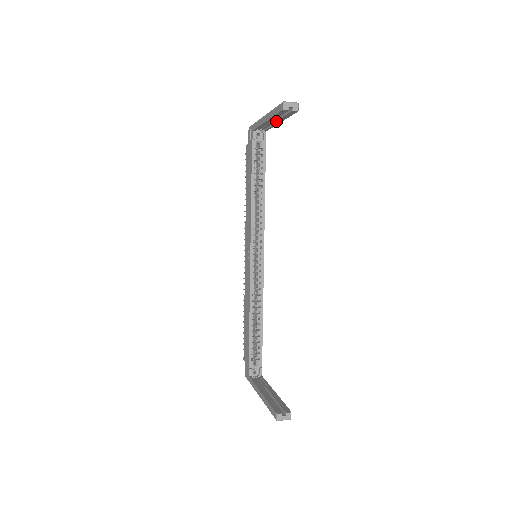
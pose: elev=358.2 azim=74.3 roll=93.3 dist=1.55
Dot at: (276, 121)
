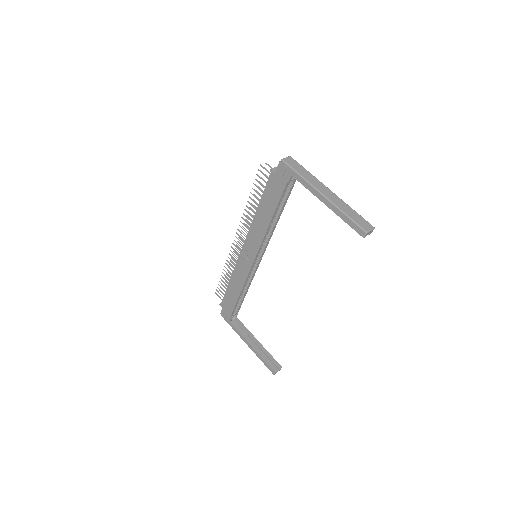
Dot at: occluded
